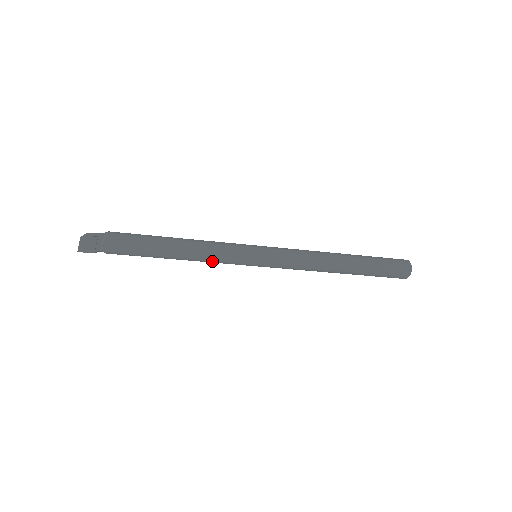
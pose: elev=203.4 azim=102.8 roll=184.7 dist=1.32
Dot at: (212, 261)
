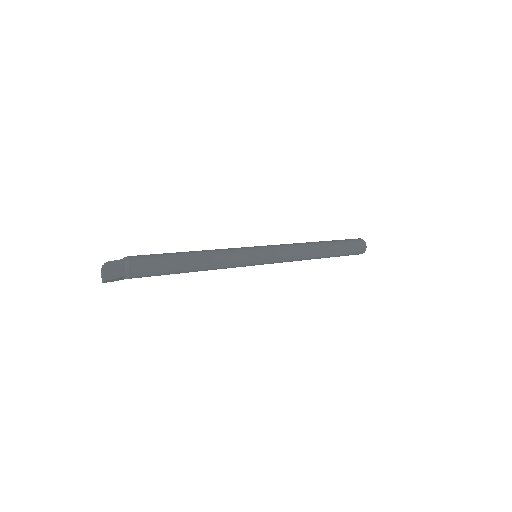
Dot at: (225, 265)
